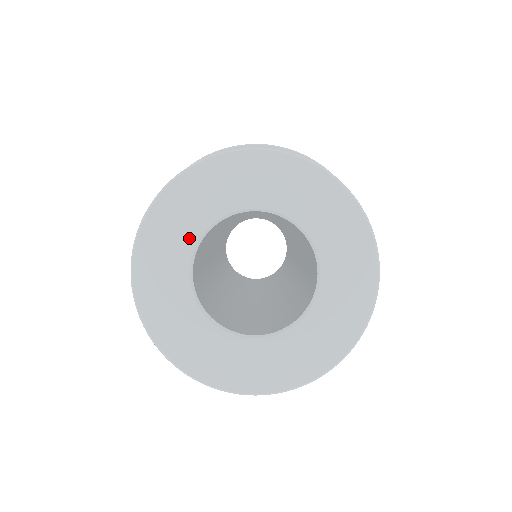
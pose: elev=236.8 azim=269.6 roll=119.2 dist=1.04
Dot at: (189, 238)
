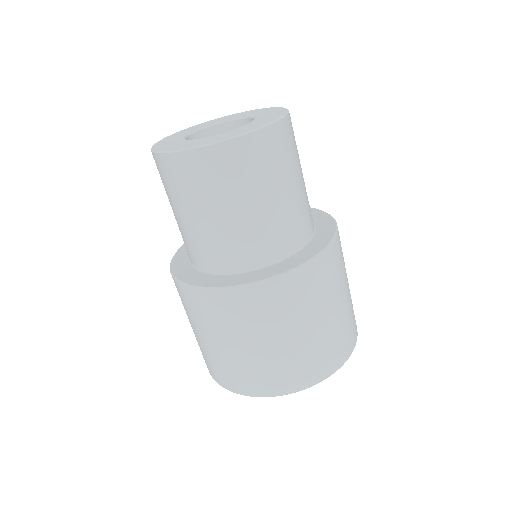
Dot at: (185, 134)
